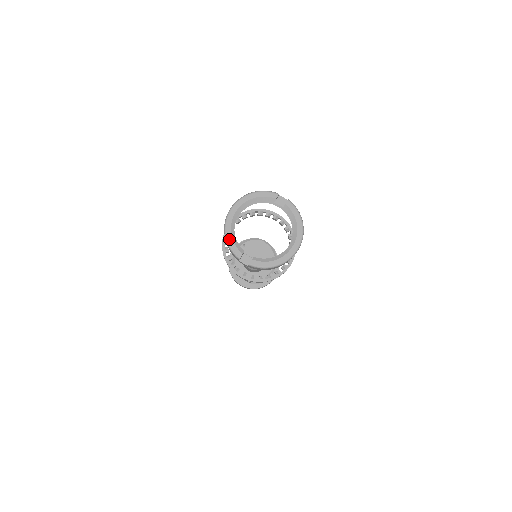
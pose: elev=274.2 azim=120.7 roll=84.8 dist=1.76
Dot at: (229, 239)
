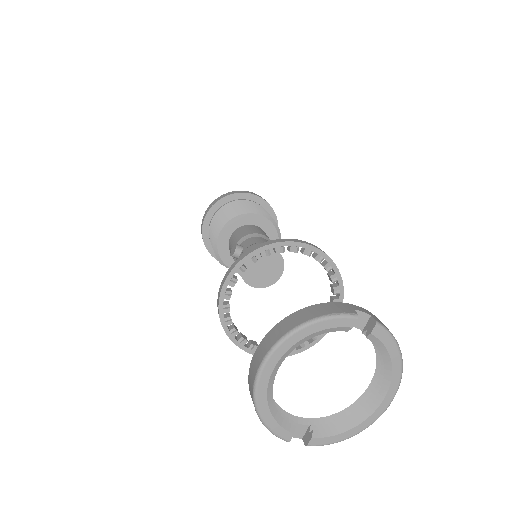
Dot at: (266, 418)
